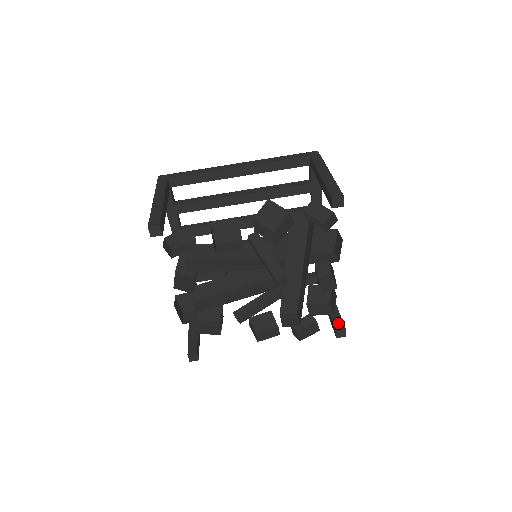
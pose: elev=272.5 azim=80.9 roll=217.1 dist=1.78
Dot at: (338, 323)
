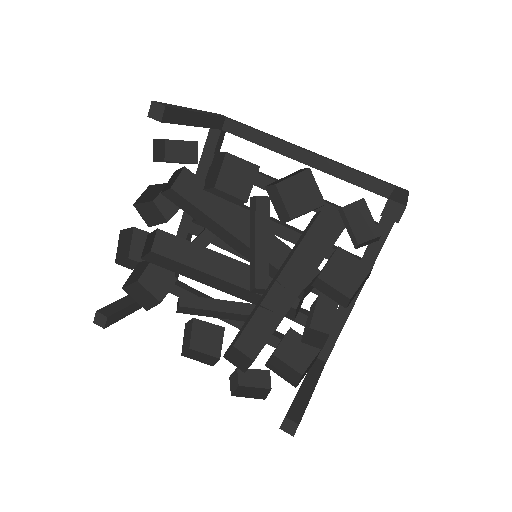
Dot at: (296, 411)
